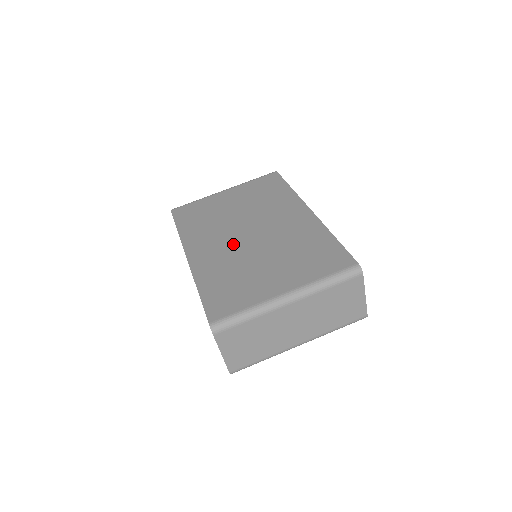
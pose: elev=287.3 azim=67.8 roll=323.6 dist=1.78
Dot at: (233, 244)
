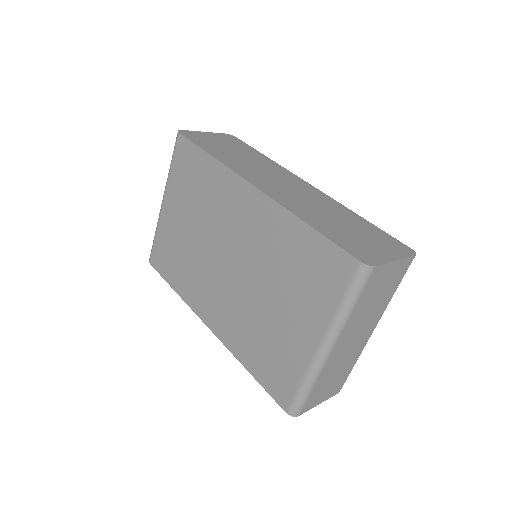
Dot at: (228, 290)
